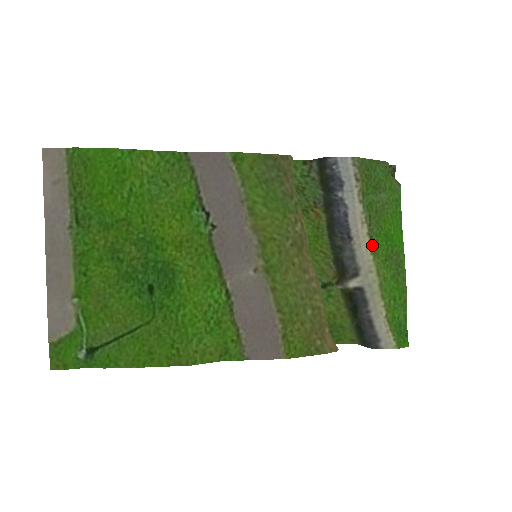
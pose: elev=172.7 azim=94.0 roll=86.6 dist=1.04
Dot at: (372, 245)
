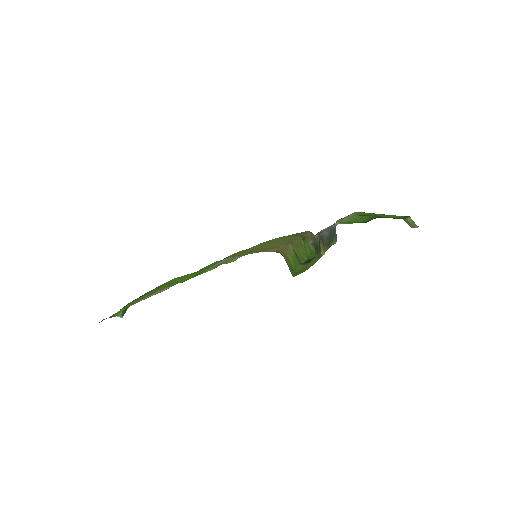
Dot at: (347, 217)
